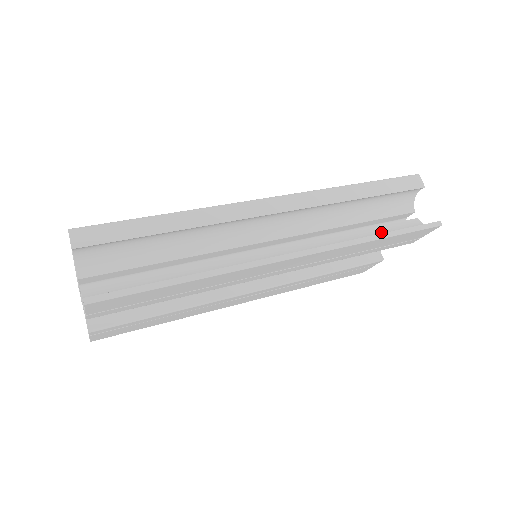
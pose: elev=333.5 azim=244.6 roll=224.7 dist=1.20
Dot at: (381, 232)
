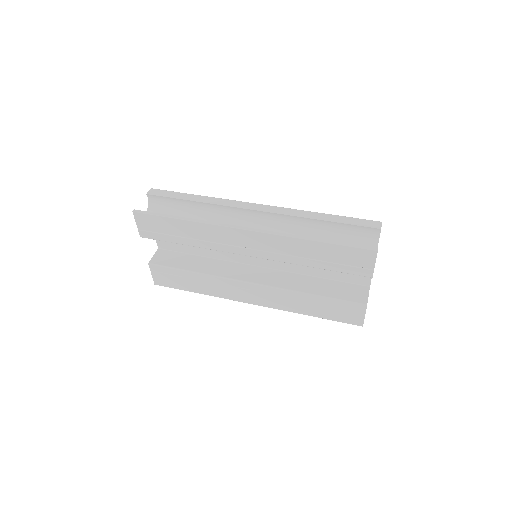
Dot at: occluded
